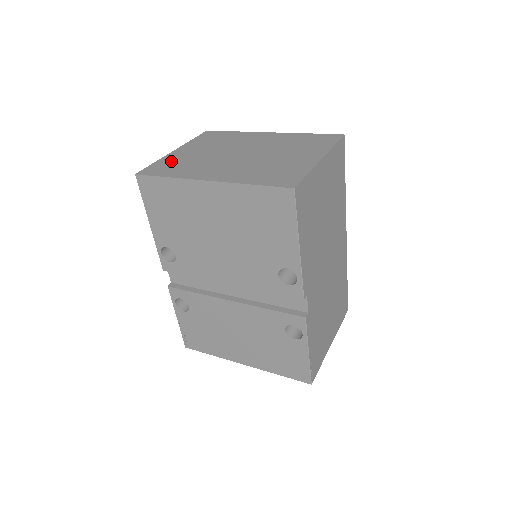
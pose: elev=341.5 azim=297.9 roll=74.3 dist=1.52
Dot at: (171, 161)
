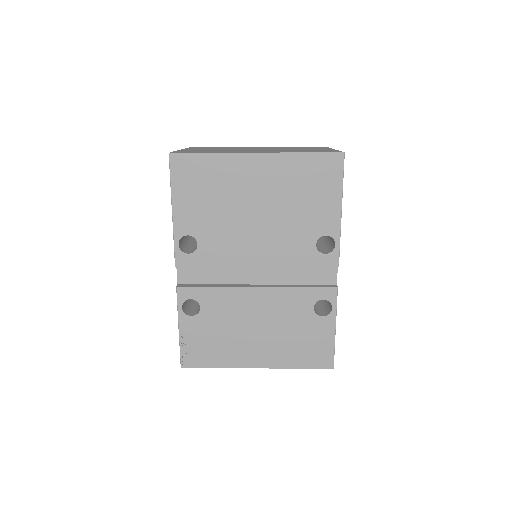
Dot at: occluded
